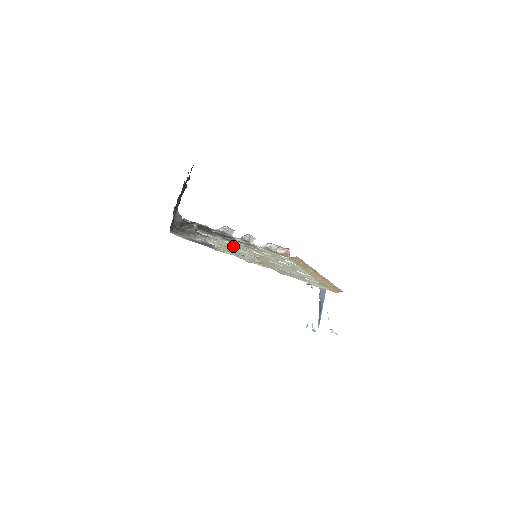
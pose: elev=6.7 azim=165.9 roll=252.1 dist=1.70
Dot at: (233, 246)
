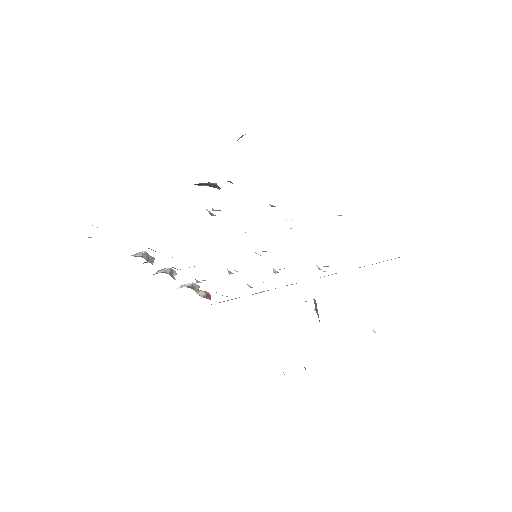
Dot at: occluded
